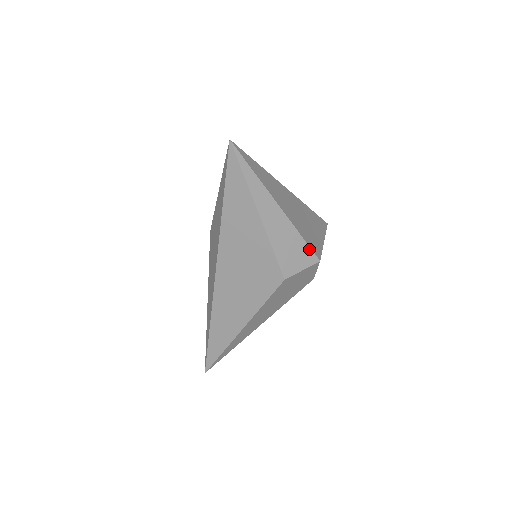
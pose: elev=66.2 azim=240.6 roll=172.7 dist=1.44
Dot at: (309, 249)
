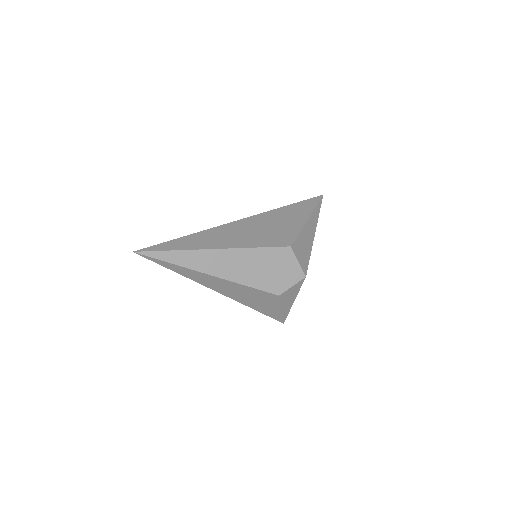
Dot at: (308, 264)
